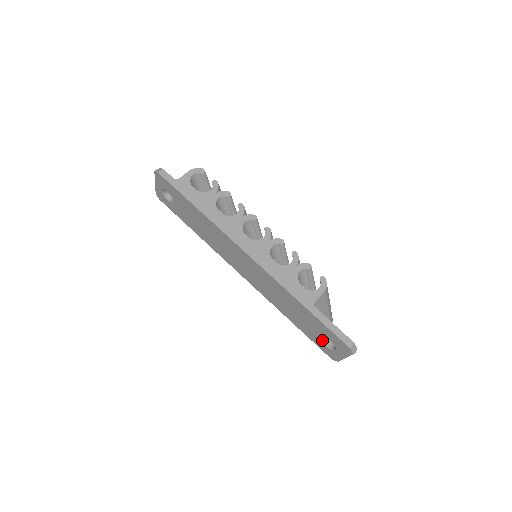
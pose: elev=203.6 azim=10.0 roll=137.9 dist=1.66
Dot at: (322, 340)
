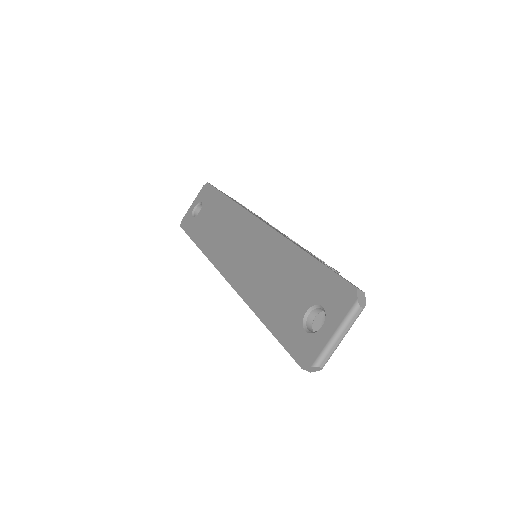
Dot at: (303, 320)
